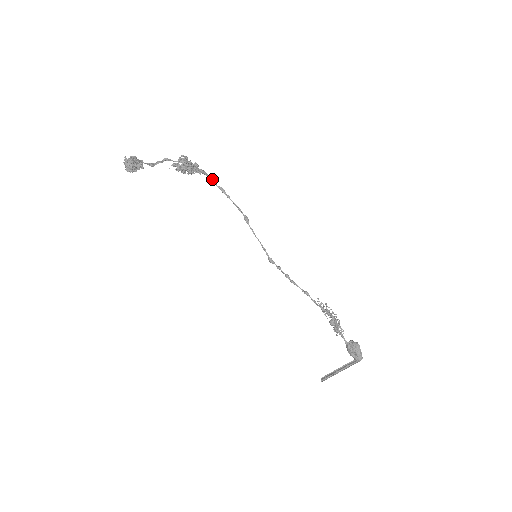
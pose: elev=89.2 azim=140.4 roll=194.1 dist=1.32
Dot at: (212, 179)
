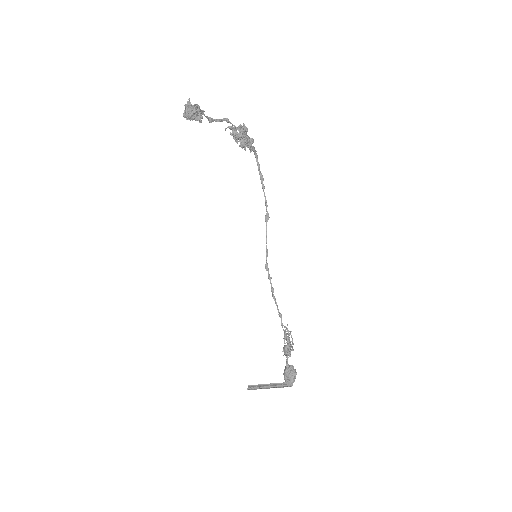
Dot at: occluded
